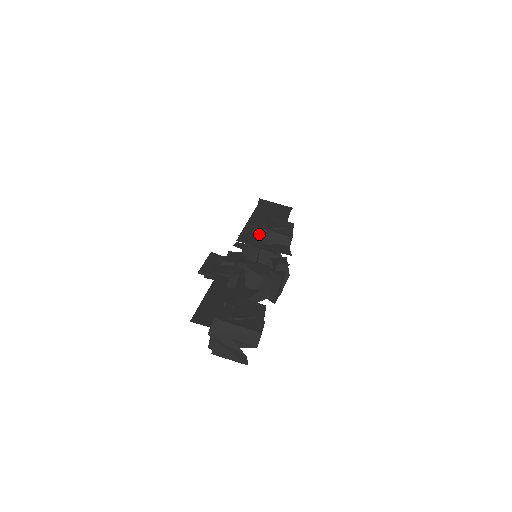
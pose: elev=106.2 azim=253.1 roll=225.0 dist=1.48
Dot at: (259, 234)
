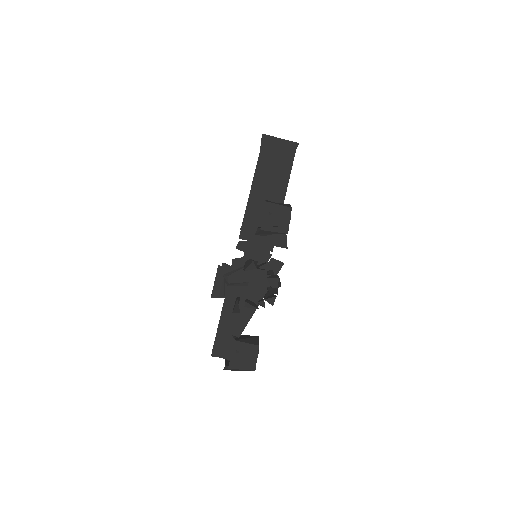
Dot at: (258, 233)
